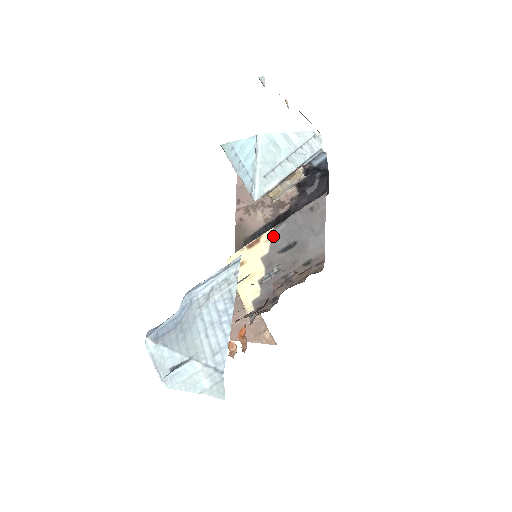
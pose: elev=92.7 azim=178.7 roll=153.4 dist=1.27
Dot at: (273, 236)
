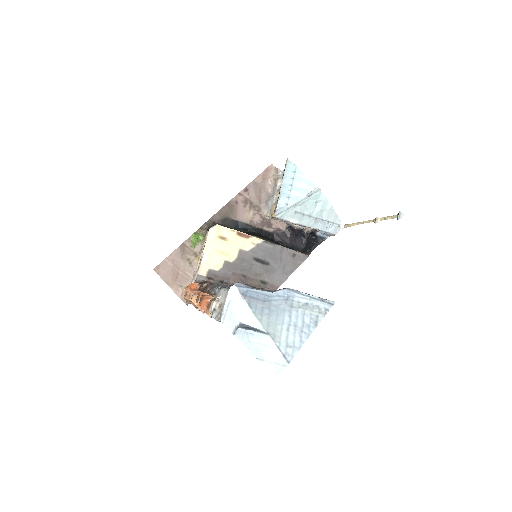
Dot at: (260, 245)
